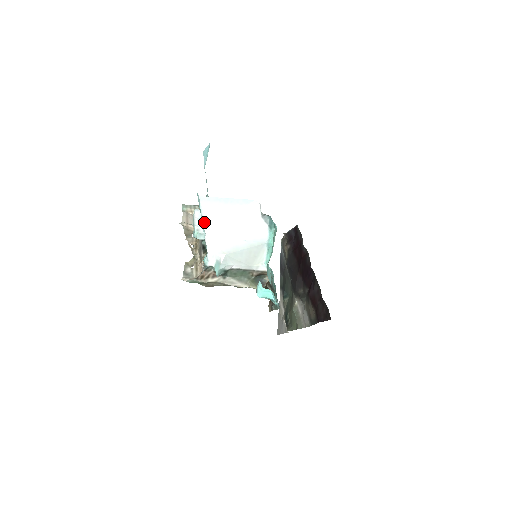
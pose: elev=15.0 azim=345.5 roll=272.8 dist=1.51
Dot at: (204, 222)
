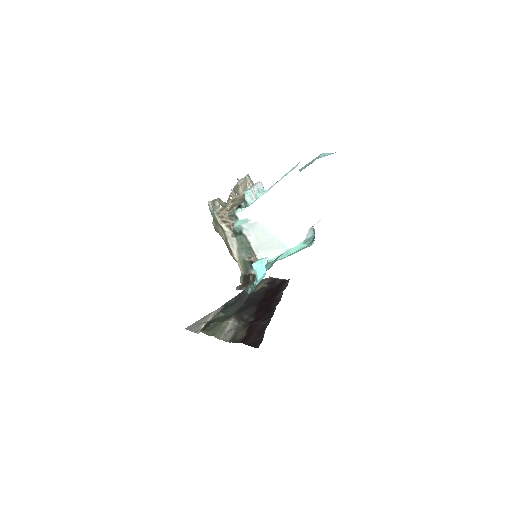
Dot at: (276, 185)
